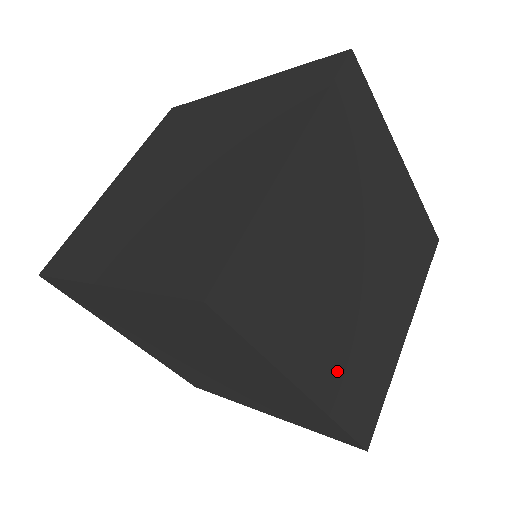
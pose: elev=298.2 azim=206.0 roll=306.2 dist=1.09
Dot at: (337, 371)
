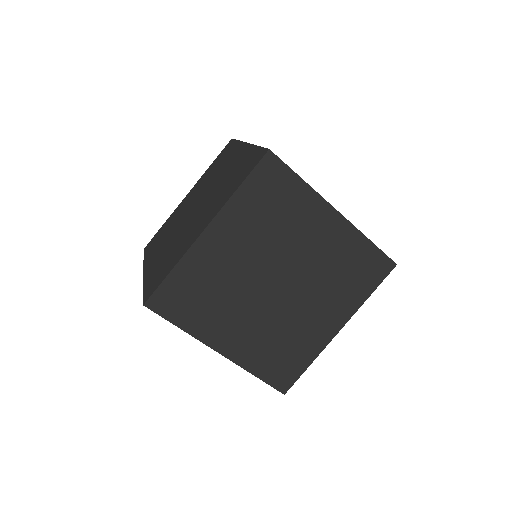
Dot at: (251, 346)
